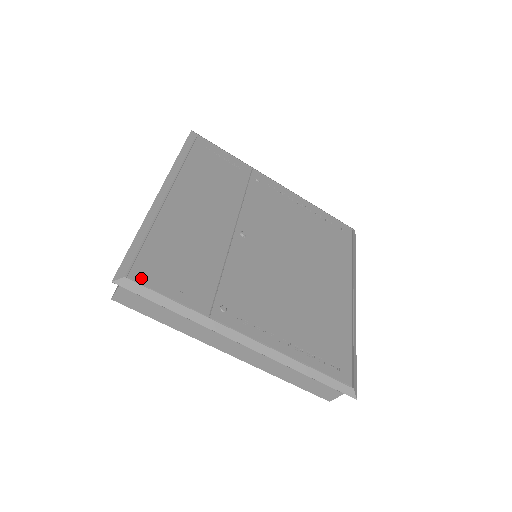
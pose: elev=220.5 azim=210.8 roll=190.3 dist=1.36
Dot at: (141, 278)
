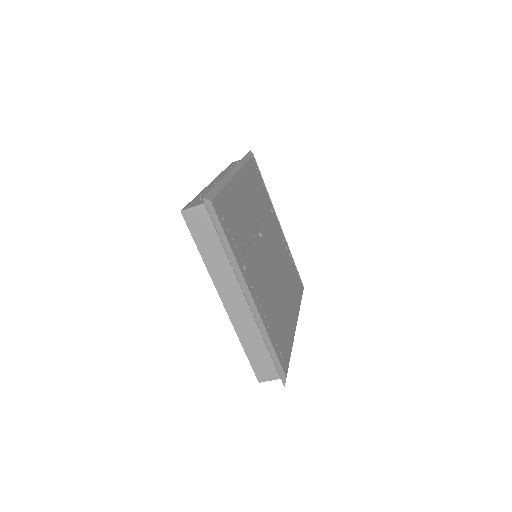
Dot at: (217, 210)
